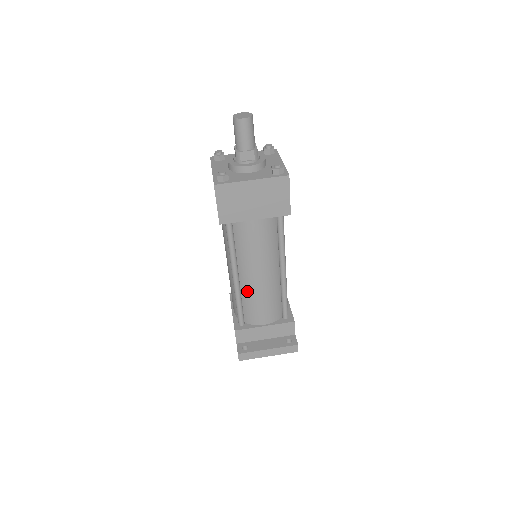
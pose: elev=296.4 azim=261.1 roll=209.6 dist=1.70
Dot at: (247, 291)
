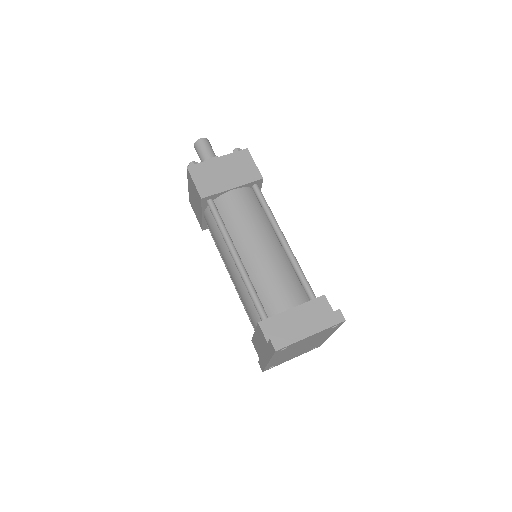
Dot at: (254, 271)
